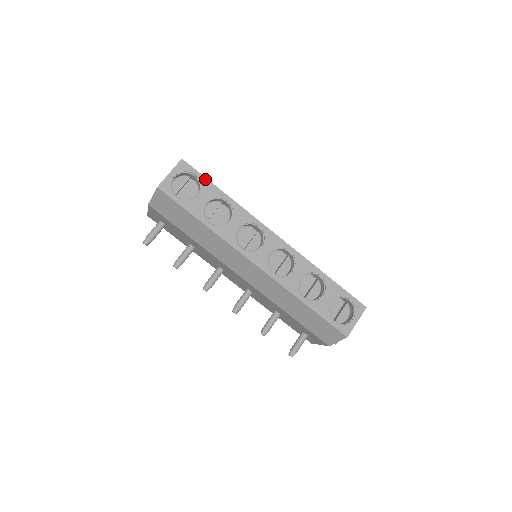
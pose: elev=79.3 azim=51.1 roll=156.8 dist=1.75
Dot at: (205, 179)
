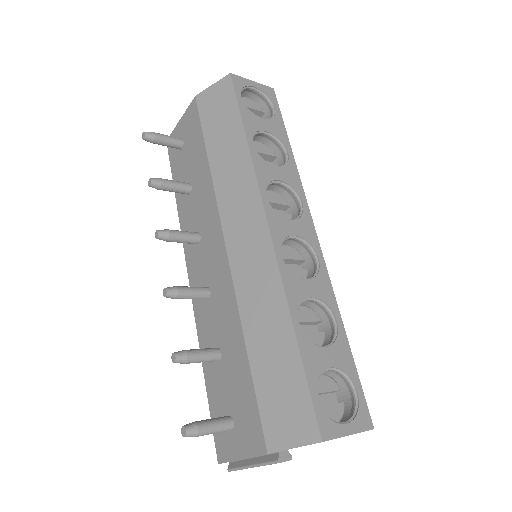
Dot at: (281, 119)
